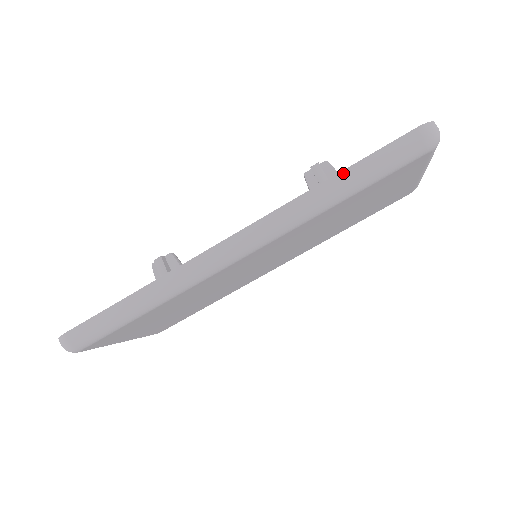
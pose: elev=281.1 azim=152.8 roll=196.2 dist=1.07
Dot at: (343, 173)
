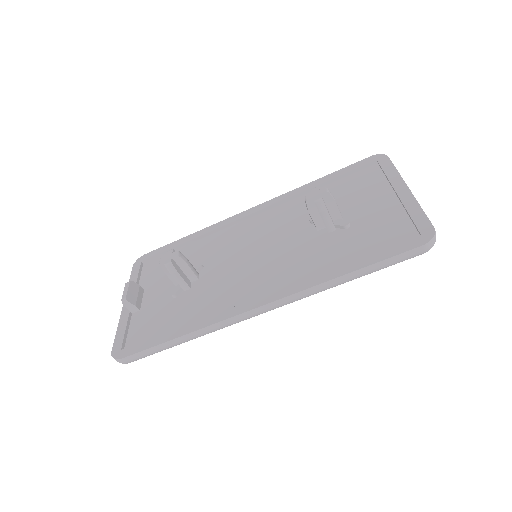
Dot at: (360, 270)
